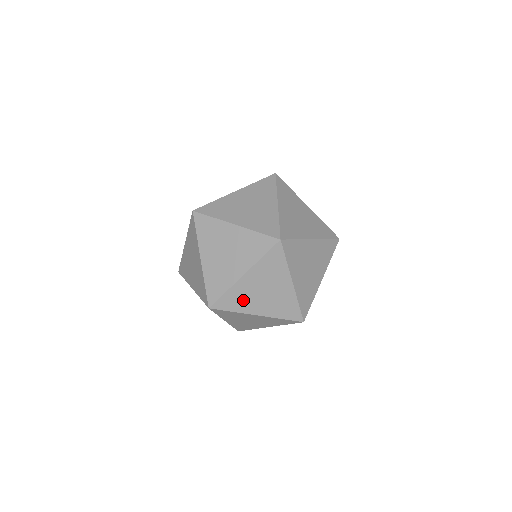
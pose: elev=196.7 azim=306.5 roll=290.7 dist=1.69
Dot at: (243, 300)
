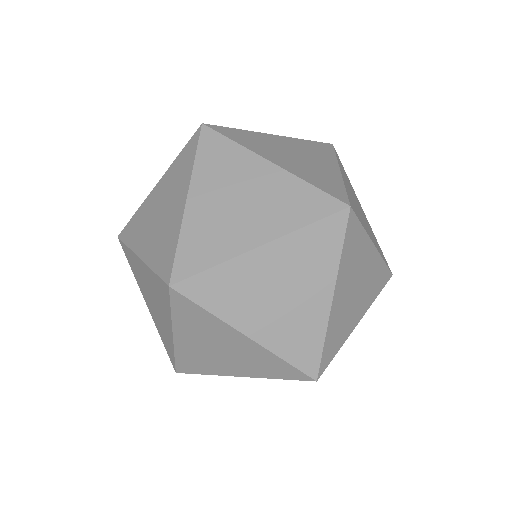
Dot at: occluded
